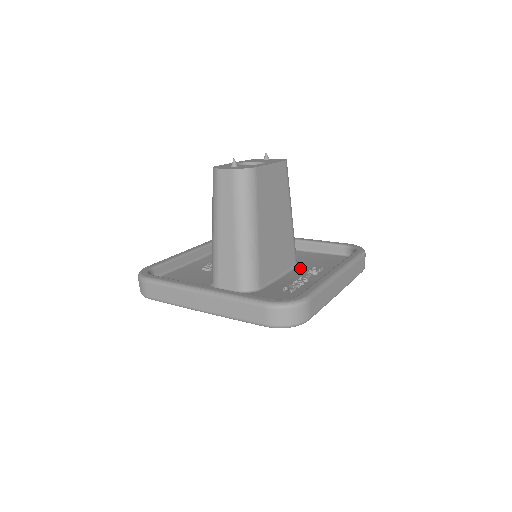
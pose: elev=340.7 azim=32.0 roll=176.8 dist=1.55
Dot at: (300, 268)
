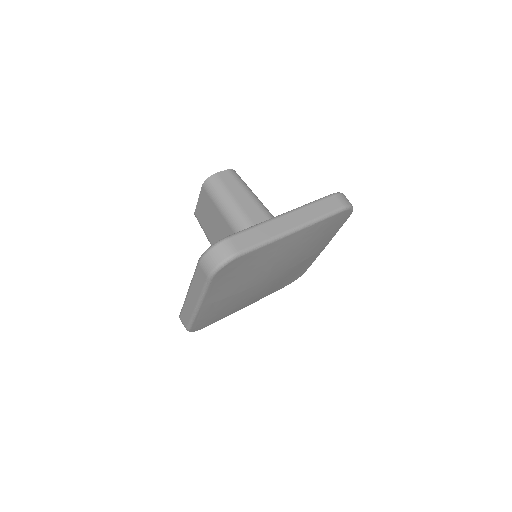
Dot at: occluded
